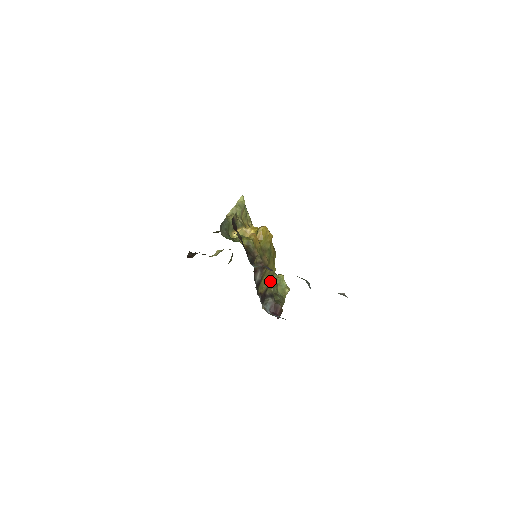
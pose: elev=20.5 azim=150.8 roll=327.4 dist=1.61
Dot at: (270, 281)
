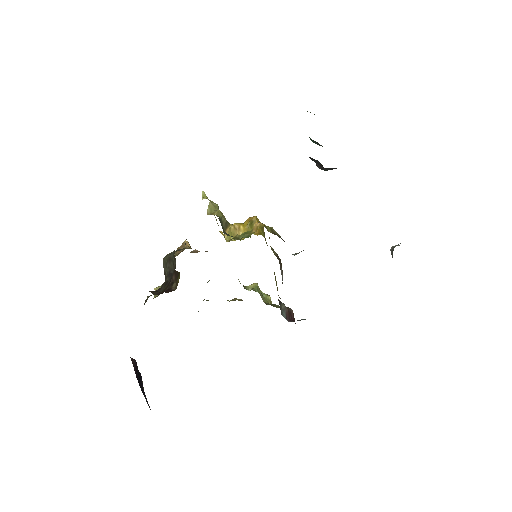
Dot at: occluded
